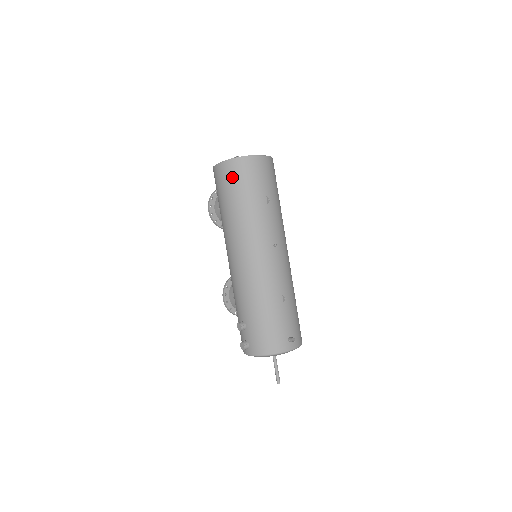
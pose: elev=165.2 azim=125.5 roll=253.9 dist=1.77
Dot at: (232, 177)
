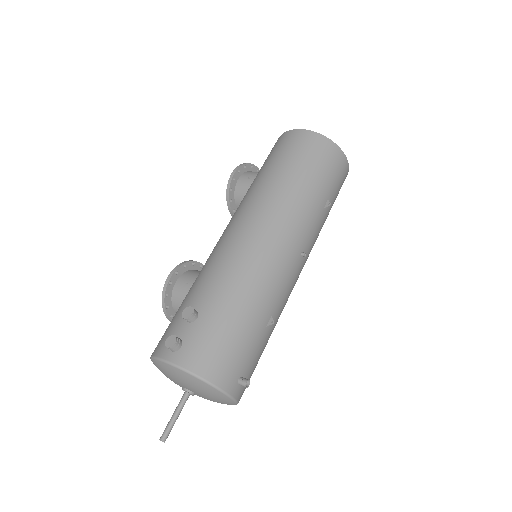
Dot at: (311, 149)
